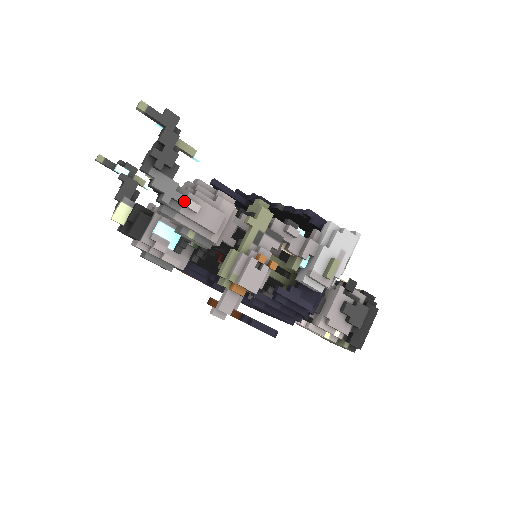
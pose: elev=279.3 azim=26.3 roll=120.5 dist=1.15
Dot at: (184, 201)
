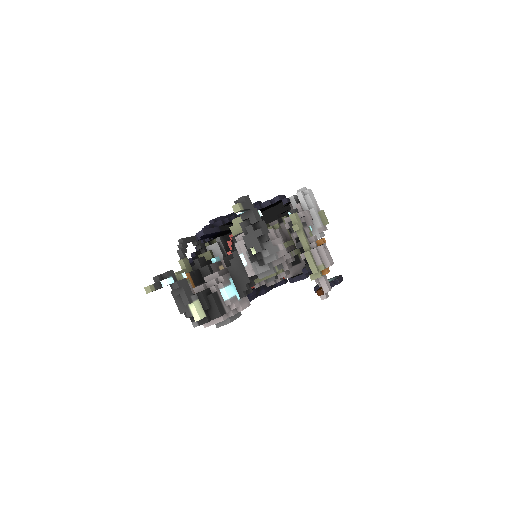
Dot at: (278, 248)
